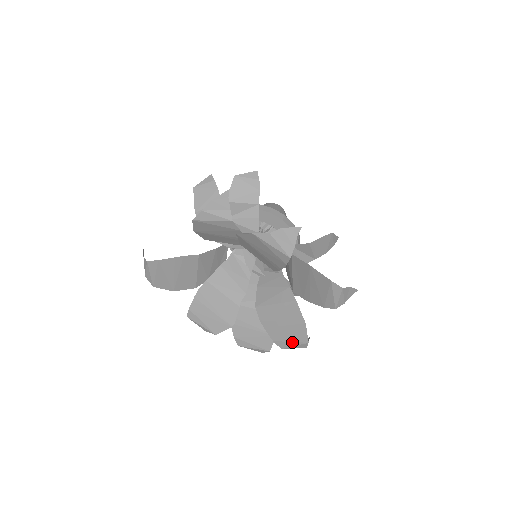
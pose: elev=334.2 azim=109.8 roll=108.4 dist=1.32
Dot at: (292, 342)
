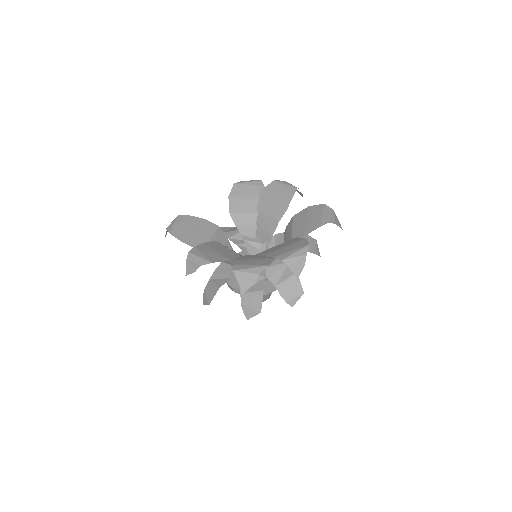
Dot at: (293, 250)
